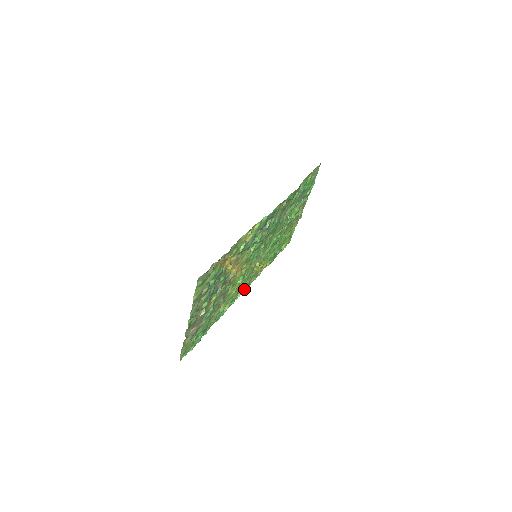
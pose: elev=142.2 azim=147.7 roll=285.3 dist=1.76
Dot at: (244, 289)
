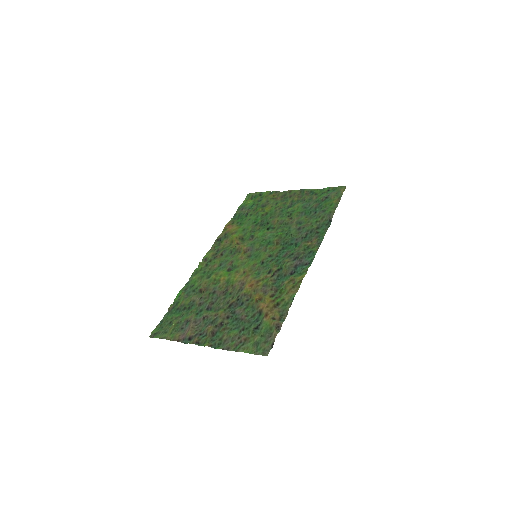
Dot at: (210, 252)
